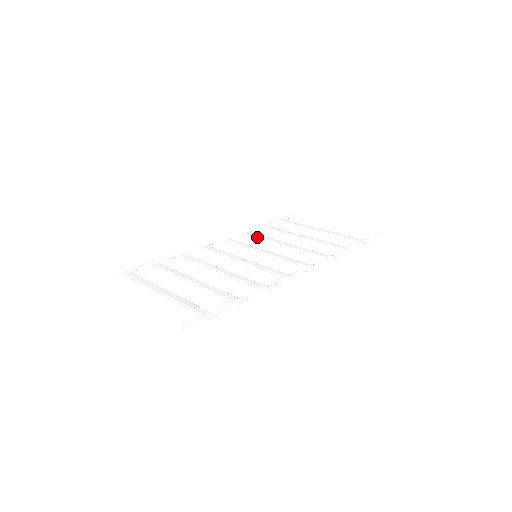
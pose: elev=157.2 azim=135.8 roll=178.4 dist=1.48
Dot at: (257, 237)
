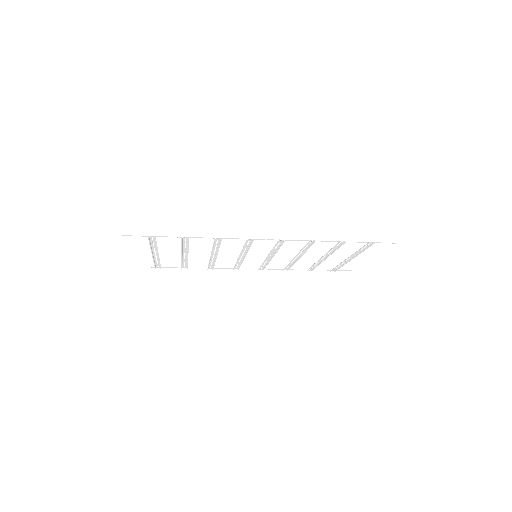
Dot at: (286, 266)
